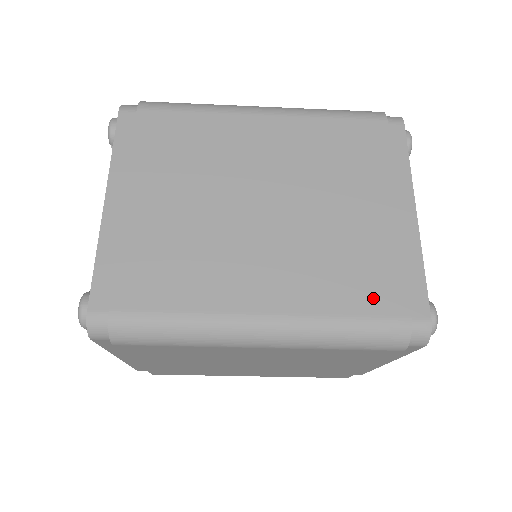
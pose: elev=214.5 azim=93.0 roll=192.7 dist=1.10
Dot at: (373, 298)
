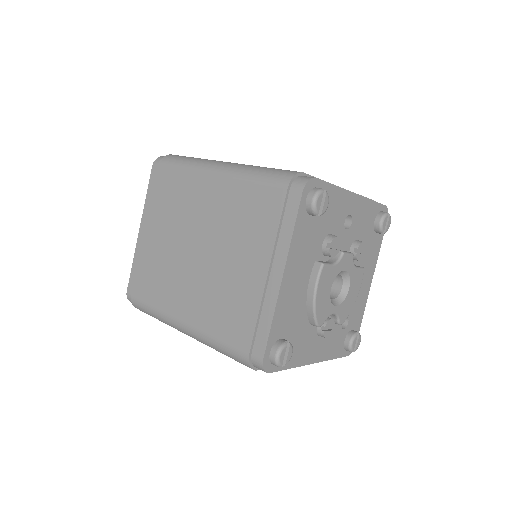
Dot at: (233, 333)
